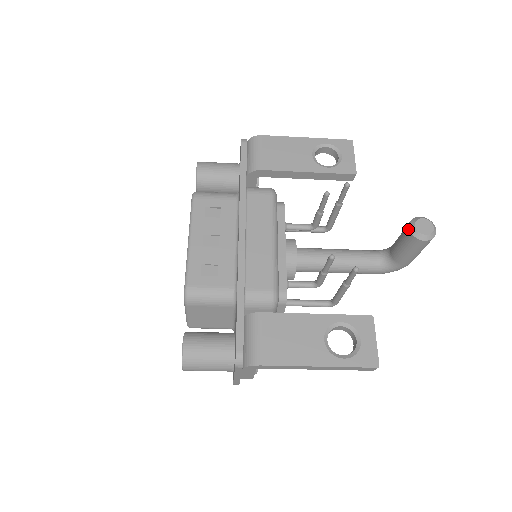
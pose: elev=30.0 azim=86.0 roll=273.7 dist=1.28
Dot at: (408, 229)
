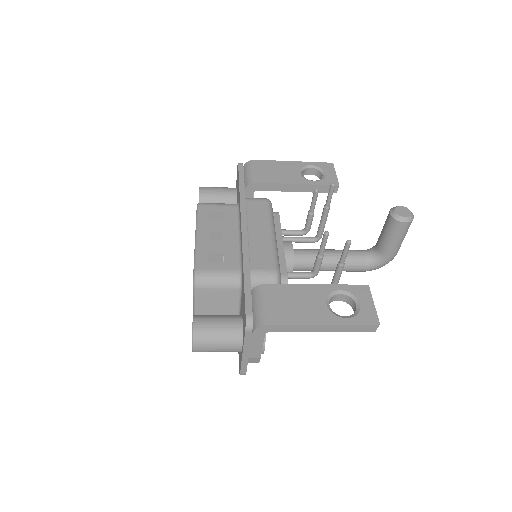
Dot at: (389, 215)
